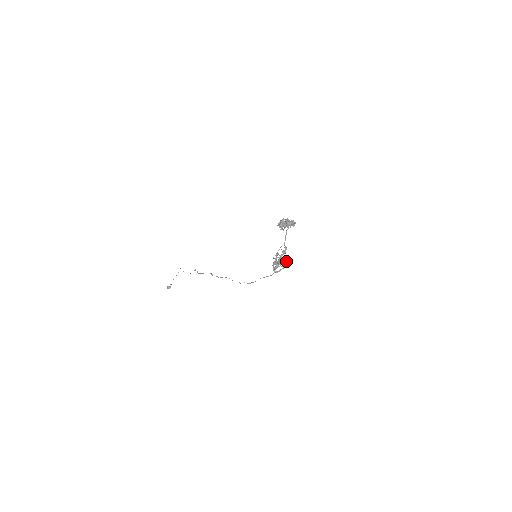
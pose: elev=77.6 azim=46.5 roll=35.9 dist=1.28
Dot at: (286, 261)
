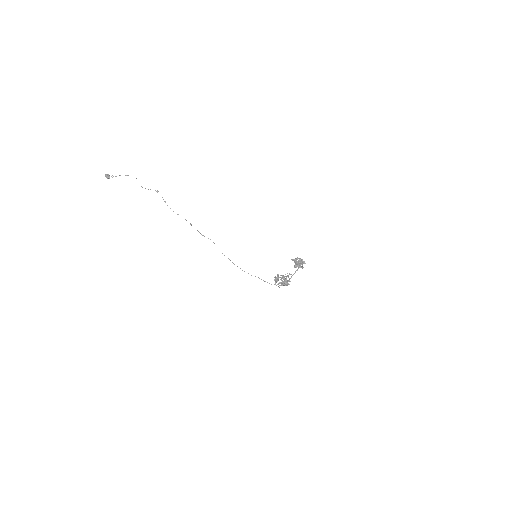
Dot at: (286, 280)
